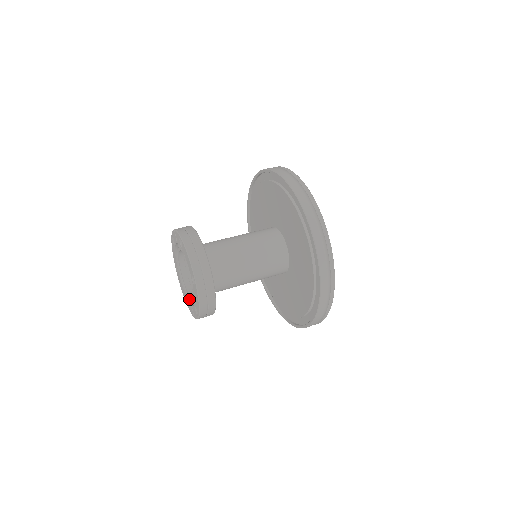
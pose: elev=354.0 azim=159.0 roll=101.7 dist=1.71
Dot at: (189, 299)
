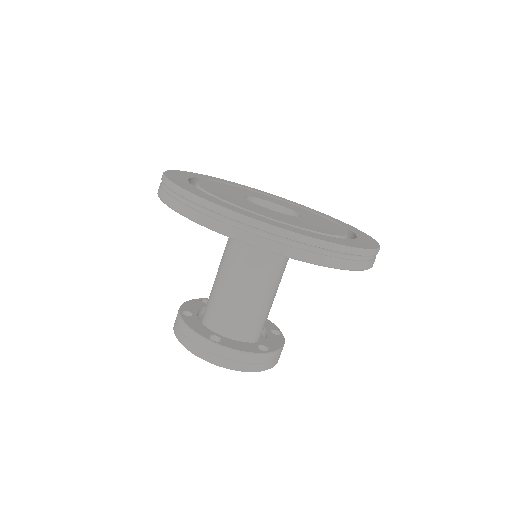
Dot at: occluded
